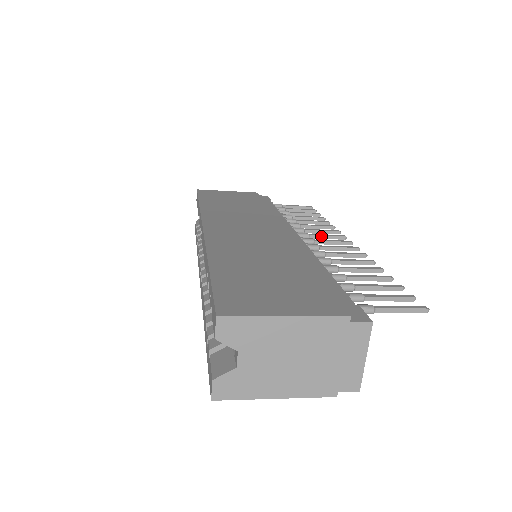
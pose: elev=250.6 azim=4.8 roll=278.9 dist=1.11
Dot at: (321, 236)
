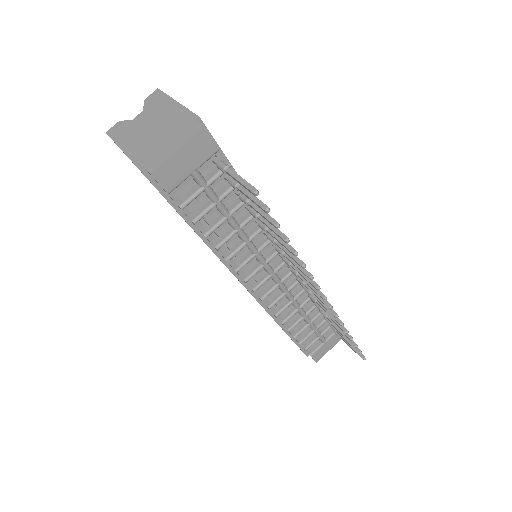
Dot at: occluded
